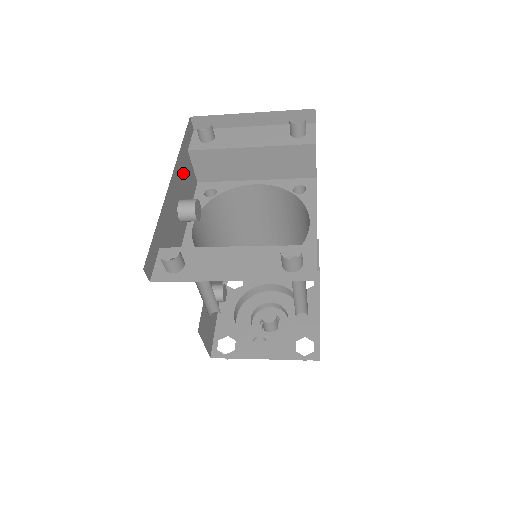
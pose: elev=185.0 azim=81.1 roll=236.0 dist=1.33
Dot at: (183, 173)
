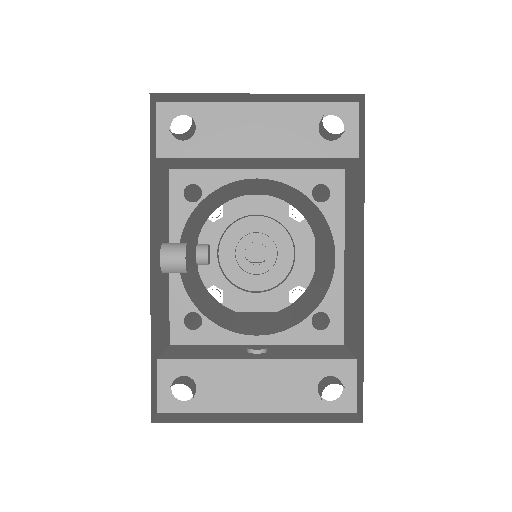
Dot at: (157, 204)
